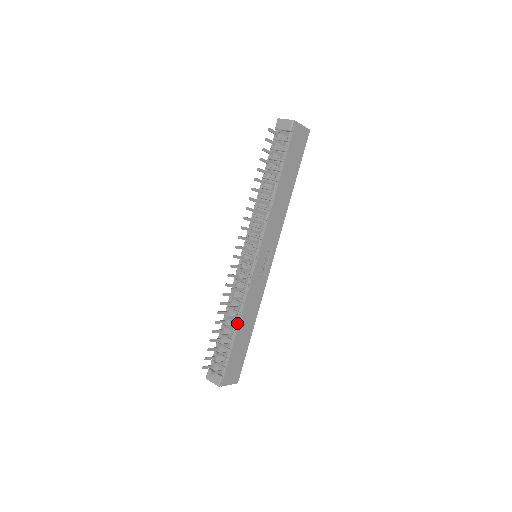
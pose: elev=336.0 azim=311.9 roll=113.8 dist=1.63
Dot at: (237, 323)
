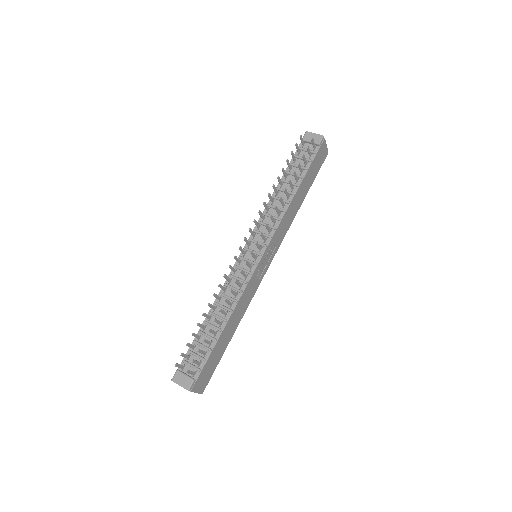
Dot at: (226, 320)
